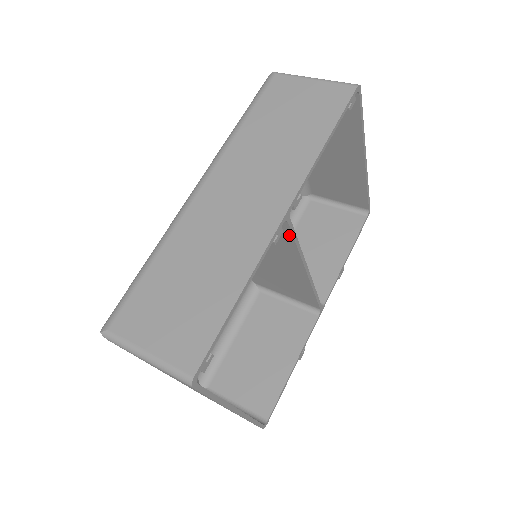
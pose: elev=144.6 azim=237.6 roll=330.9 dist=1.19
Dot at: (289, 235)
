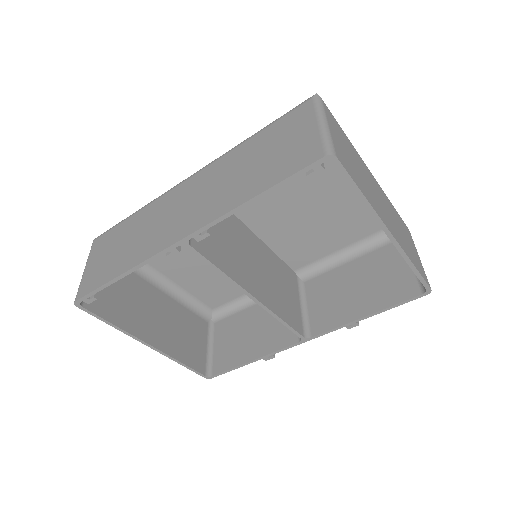
Dot at: (204, 258)
